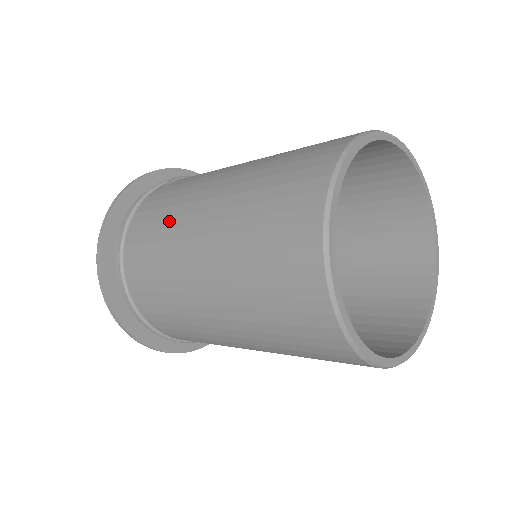
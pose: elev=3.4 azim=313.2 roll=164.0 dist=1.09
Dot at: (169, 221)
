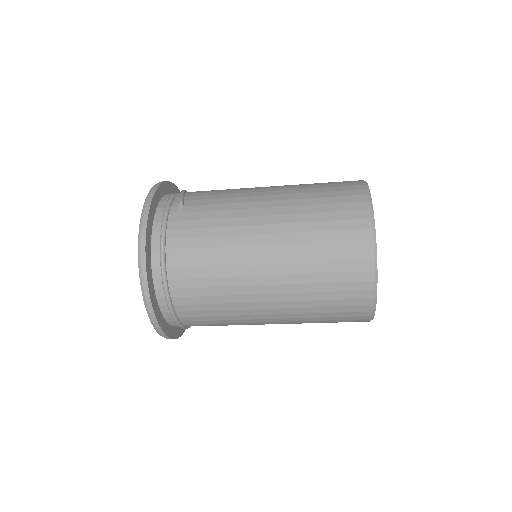
Dot at: (223, 250)
